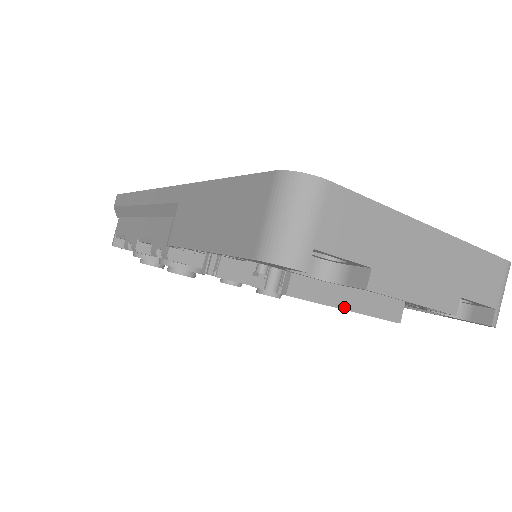
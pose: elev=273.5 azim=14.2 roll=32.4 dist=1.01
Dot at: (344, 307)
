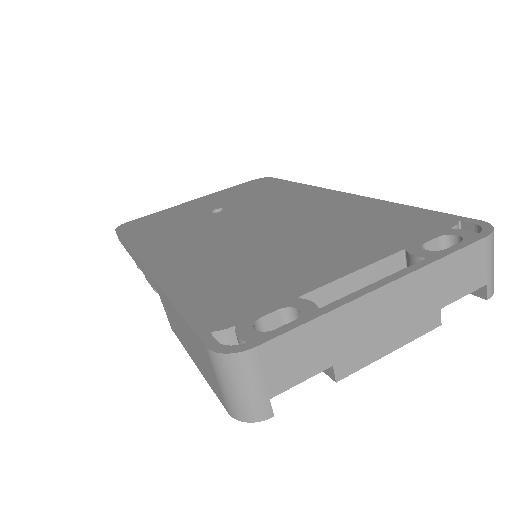
Dot at: occluded
